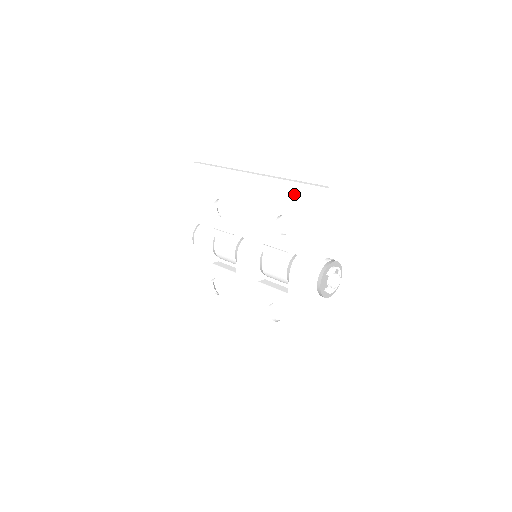
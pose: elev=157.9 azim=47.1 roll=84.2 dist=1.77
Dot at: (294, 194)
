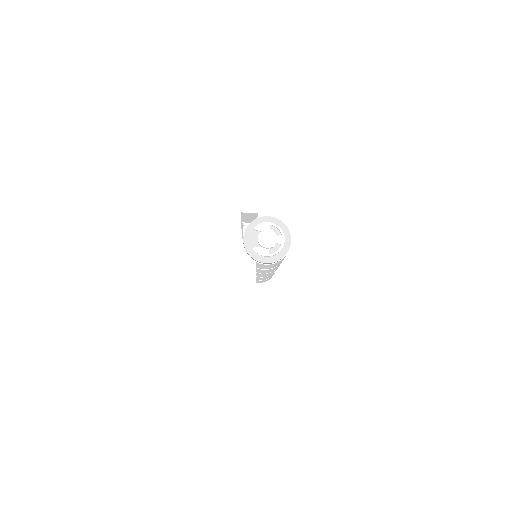
Dot at: occluded
